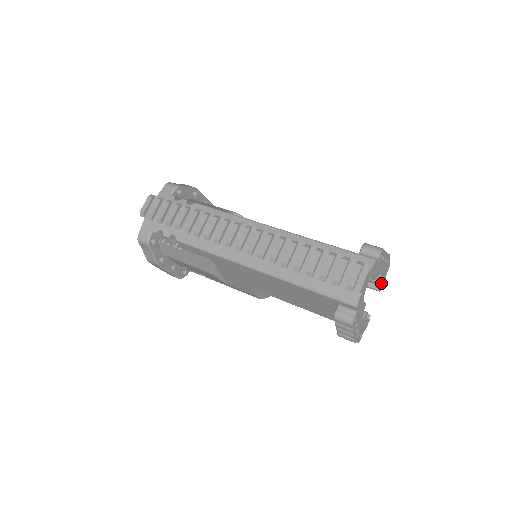
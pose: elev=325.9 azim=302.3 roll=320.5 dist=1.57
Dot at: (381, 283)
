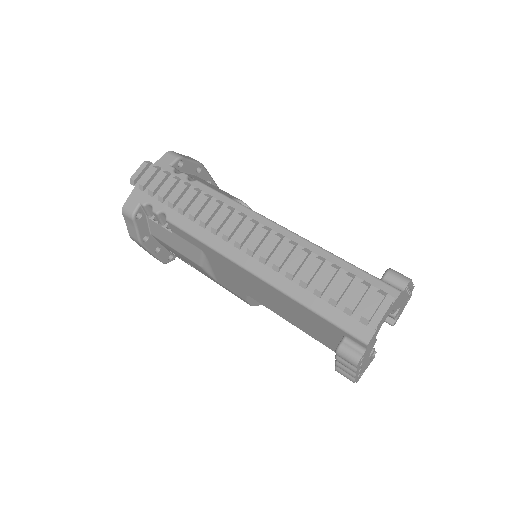
Dot at: (396, 317)
